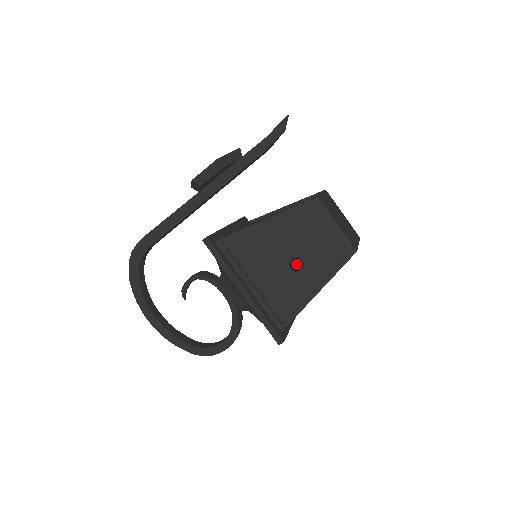
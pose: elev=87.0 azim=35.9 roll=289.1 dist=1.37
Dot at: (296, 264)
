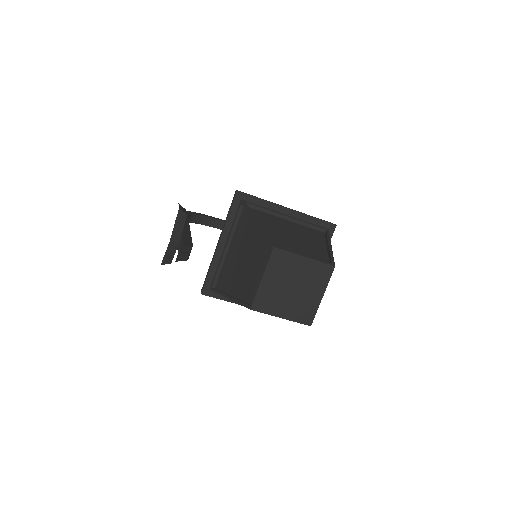
Dot at: occluded
